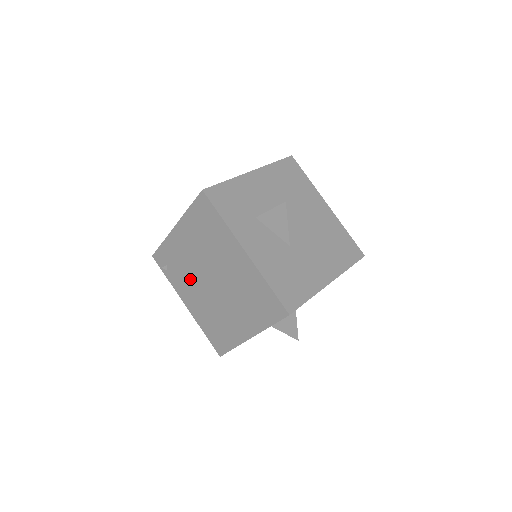
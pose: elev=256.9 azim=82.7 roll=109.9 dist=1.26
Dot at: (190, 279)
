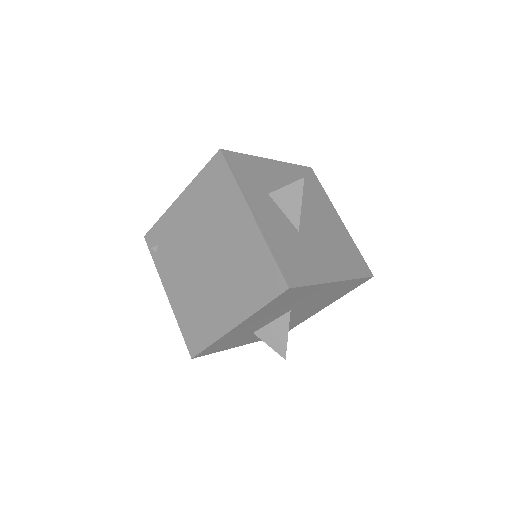
Dot at: (180, 259)
